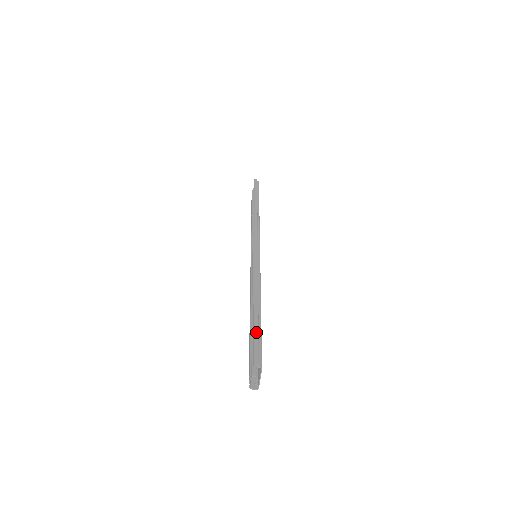
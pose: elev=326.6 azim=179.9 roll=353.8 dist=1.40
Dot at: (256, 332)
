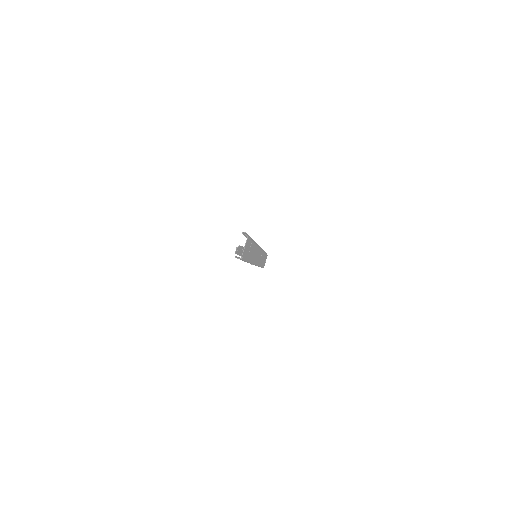
Dot at: occluded
